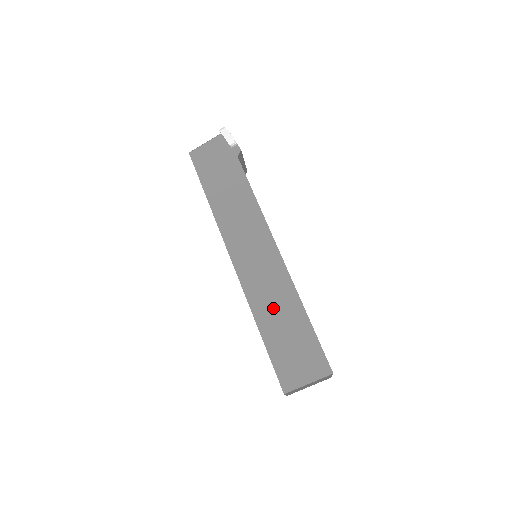
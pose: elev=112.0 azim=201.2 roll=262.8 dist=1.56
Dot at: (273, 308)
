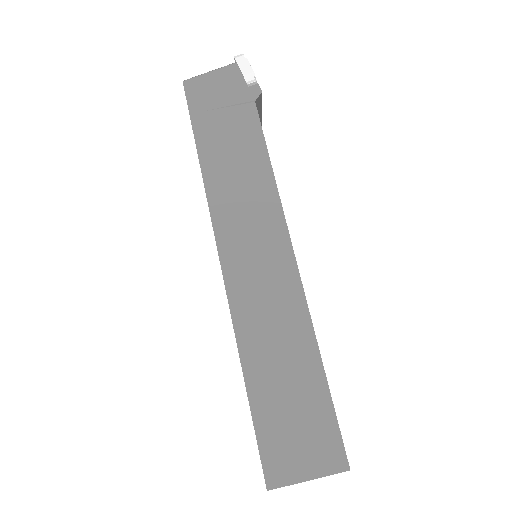
Dot at: (272, 346)
